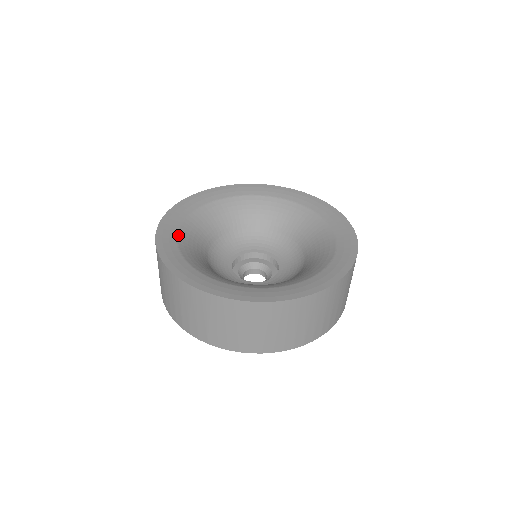
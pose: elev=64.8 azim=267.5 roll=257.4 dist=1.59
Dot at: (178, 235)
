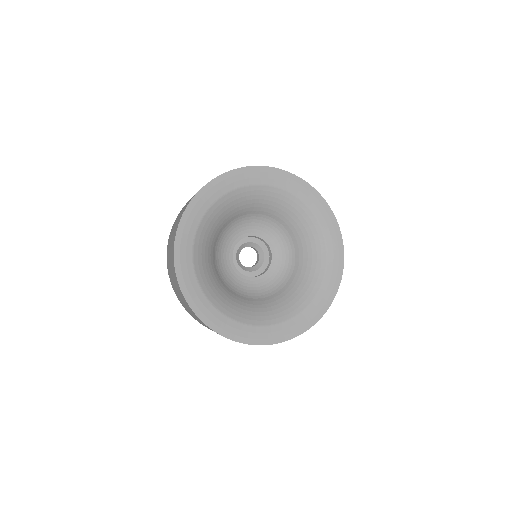
Dot at: (200, 224)
